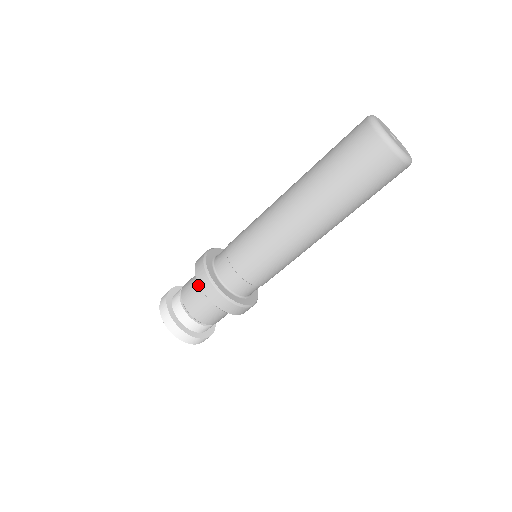
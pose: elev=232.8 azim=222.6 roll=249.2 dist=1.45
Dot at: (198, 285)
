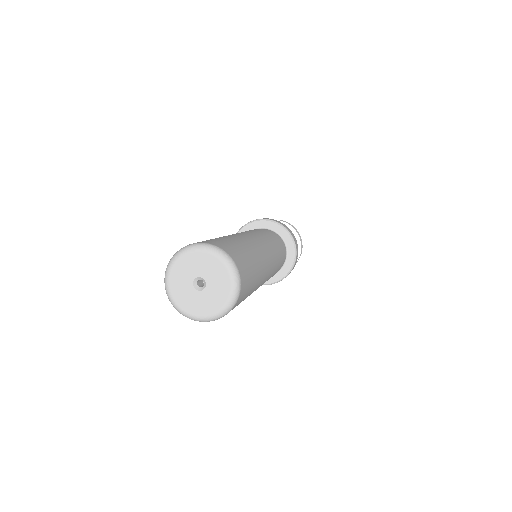
Dot at: occluded
